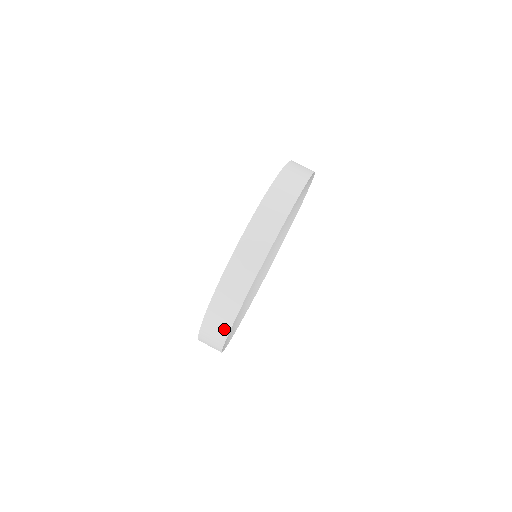
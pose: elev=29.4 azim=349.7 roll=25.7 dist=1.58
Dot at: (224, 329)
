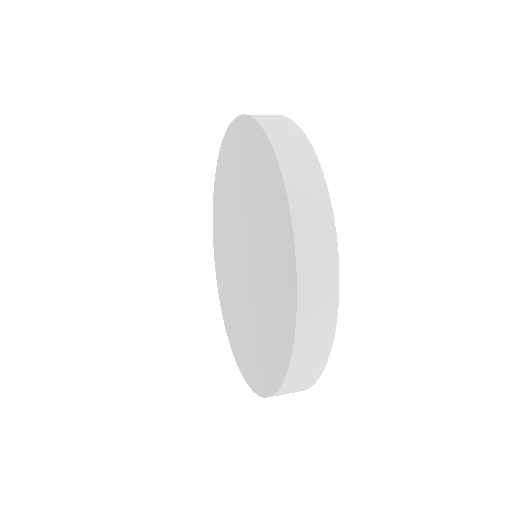
Dot at: (326, 220)
